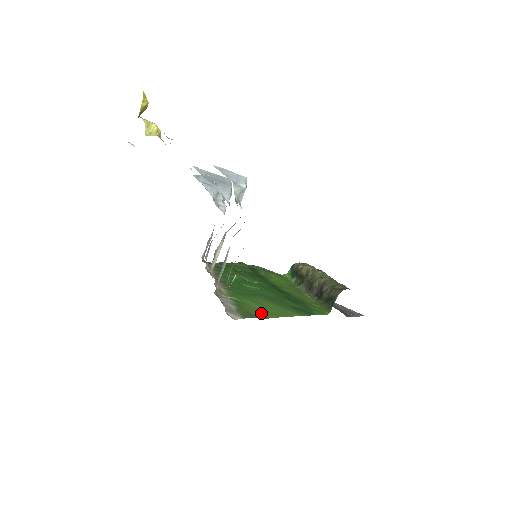
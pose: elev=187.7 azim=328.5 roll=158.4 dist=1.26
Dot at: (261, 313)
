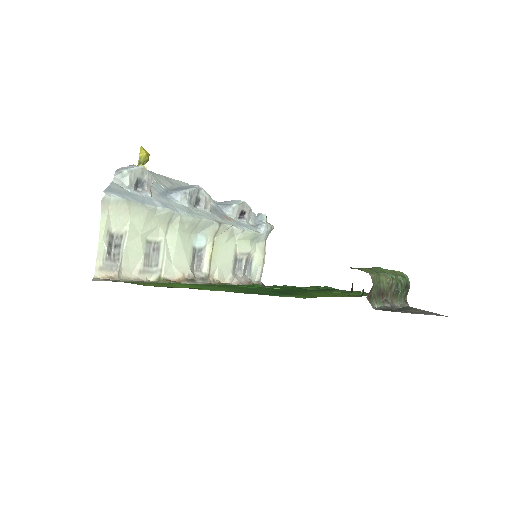
Dot at: (161, 285)
